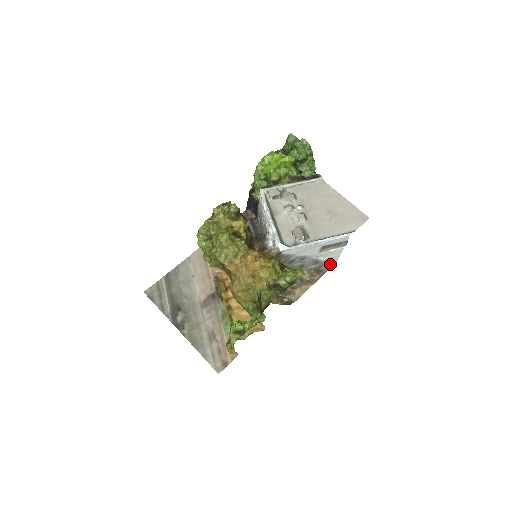
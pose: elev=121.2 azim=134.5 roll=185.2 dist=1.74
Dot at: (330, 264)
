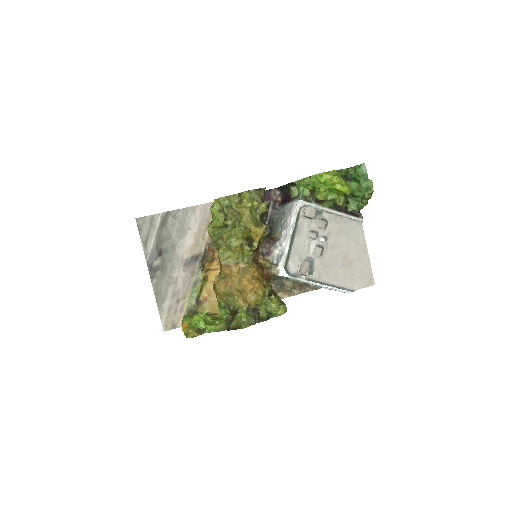
Dot at: (316, 287)
